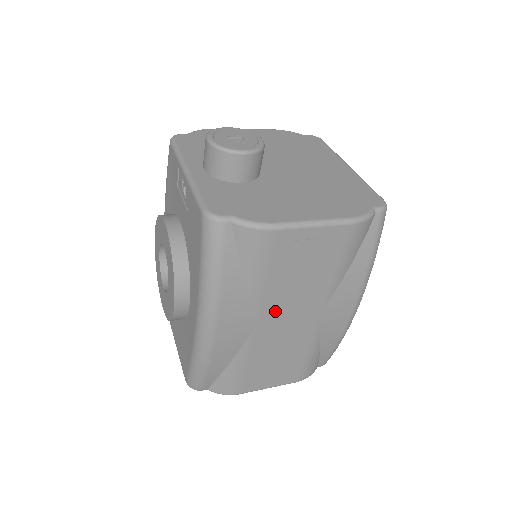
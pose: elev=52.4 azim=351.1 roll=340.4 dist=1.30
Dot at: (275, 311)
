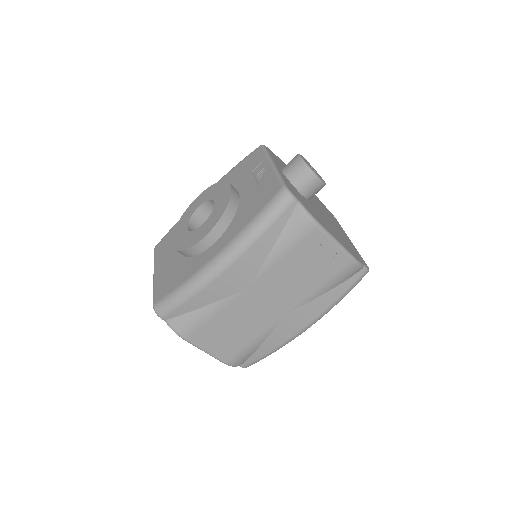
Dot at: (267, 286)
